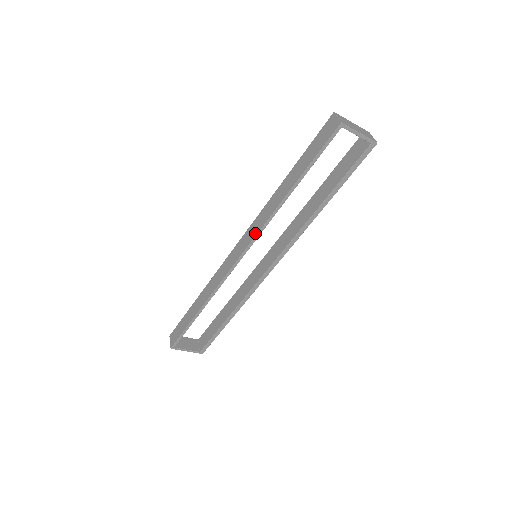
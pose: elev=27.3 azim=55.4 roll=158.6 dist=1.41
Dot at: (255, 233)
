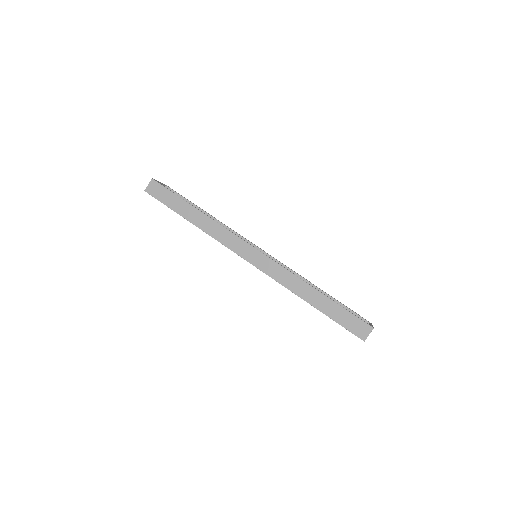
Dot at: (270, 274)
